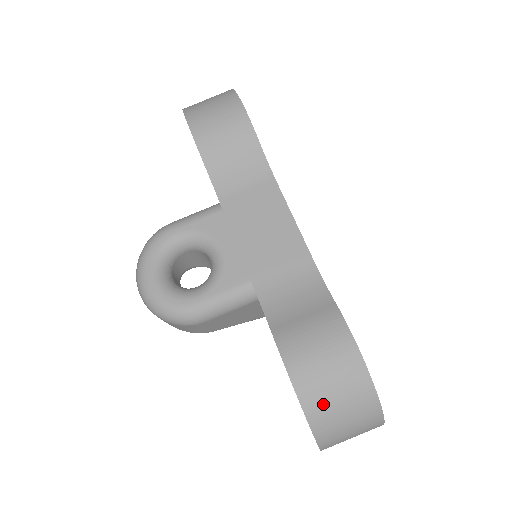
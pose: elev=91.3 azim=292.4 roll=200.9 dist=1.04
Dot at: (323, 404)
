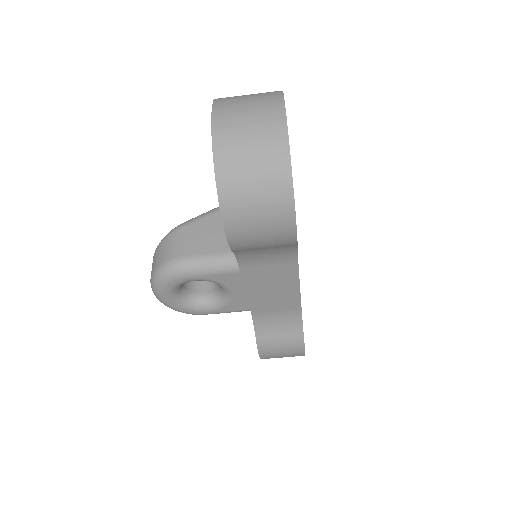
Dot at: occluded
